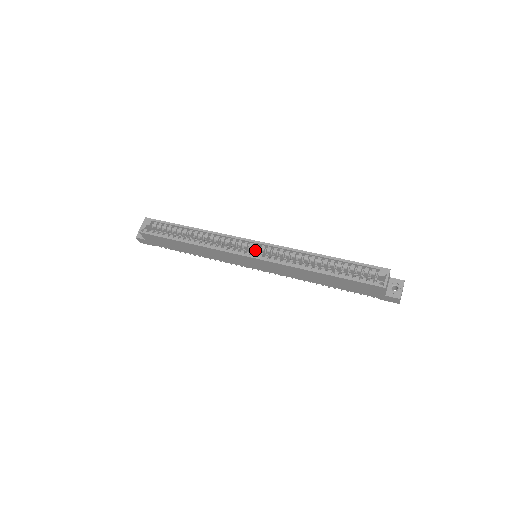
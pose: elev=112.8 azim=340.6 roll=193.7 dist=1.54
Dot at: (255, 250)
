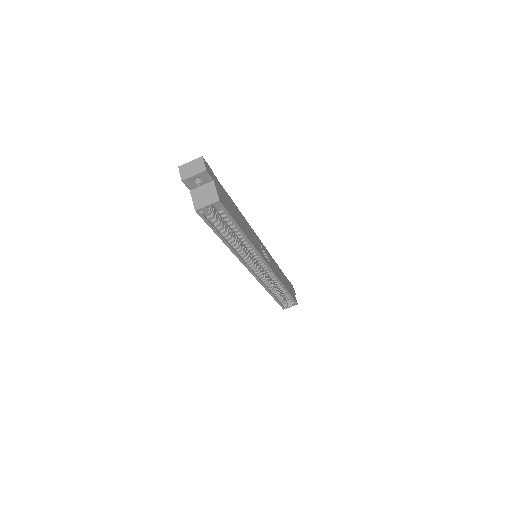
Dot at: occluded
